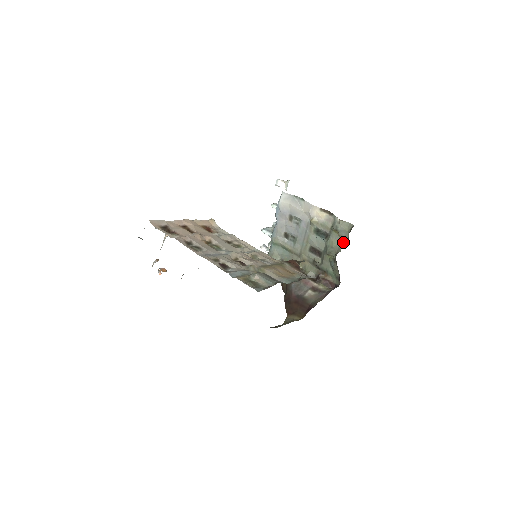
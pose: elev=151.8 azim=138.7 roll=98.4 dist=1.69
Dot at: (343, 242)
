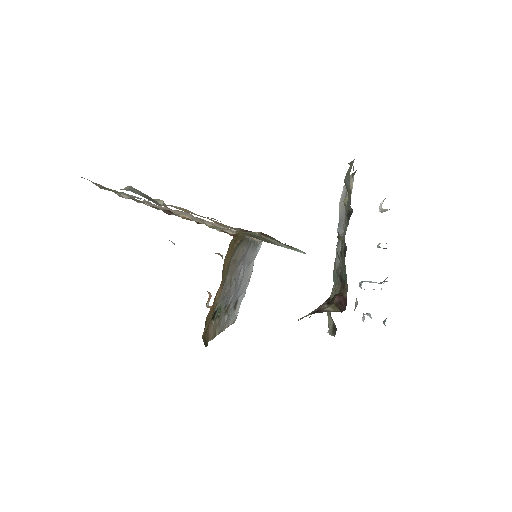
Dot at: (350, 201)
